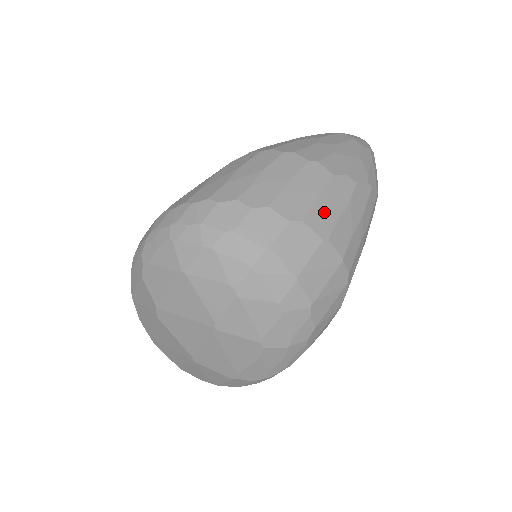
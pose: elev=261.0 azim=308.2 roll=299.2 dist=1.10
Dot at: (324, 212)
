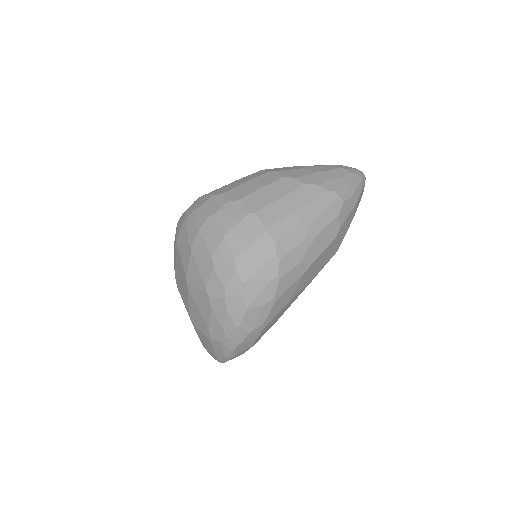
Dot at: (261, 197)
